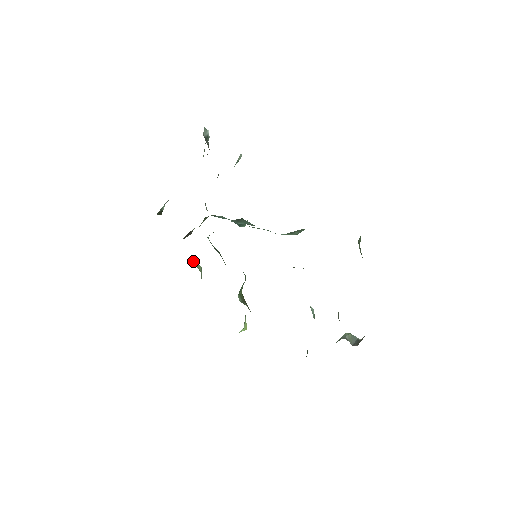
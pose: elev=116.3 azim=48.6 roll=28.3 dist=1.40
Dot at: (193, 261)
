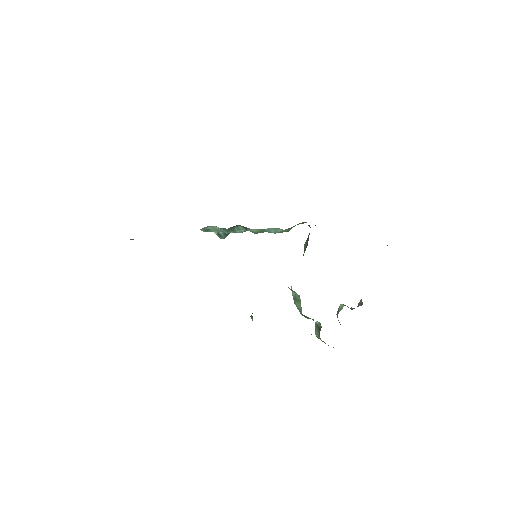
Dot at: occluded
